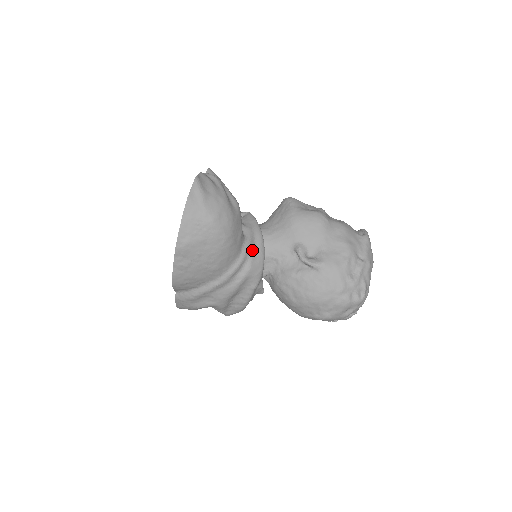
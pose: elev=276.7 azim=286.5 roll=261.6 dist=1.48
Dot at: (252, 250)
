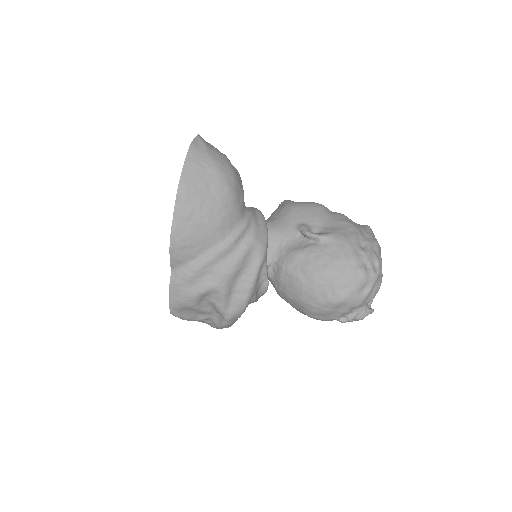
Dot at: (255, 221)
